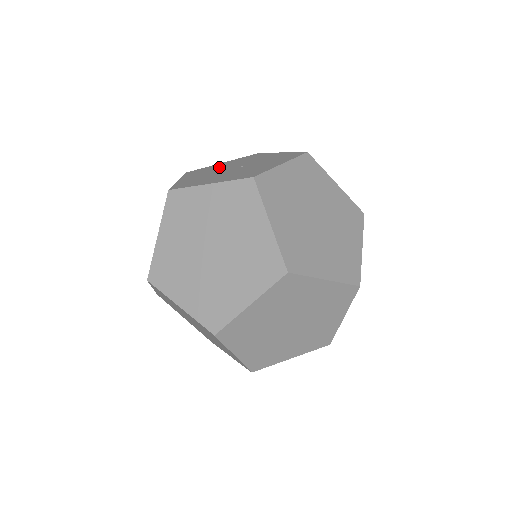
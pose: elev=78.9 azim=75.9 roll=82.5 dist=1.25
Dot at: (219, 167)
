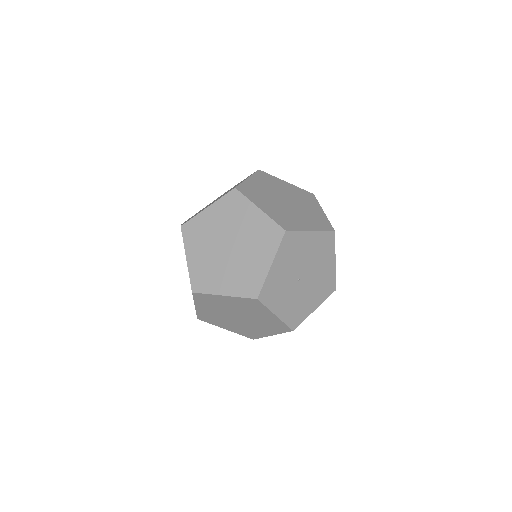
Dot at: occluded
